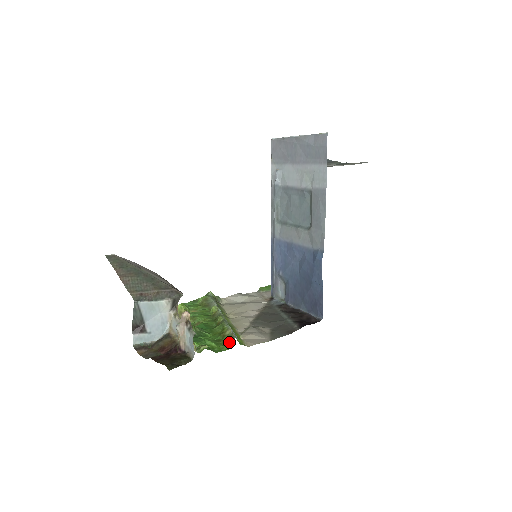
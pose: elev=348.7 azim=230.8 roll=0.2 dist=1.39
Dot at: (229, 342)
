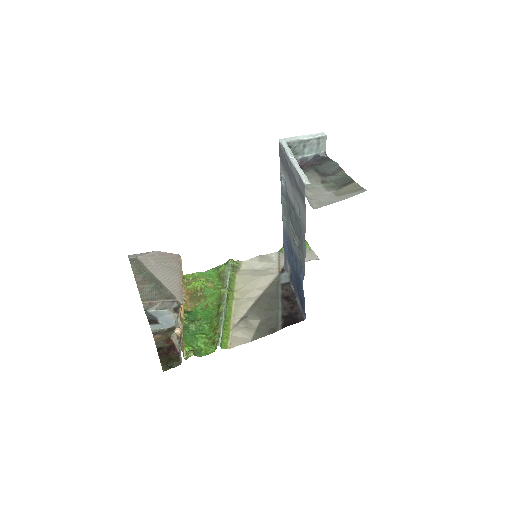
Dot at: (215, 345)
